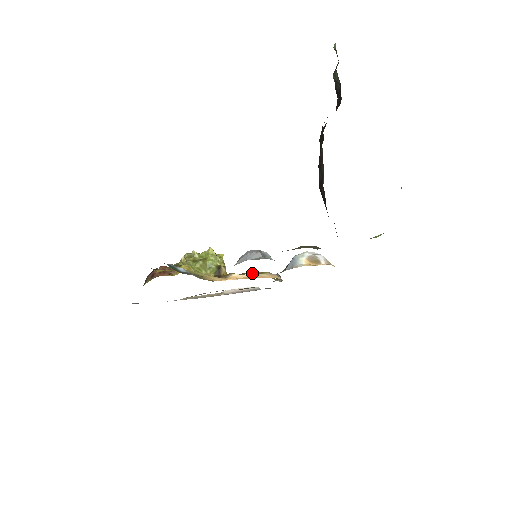
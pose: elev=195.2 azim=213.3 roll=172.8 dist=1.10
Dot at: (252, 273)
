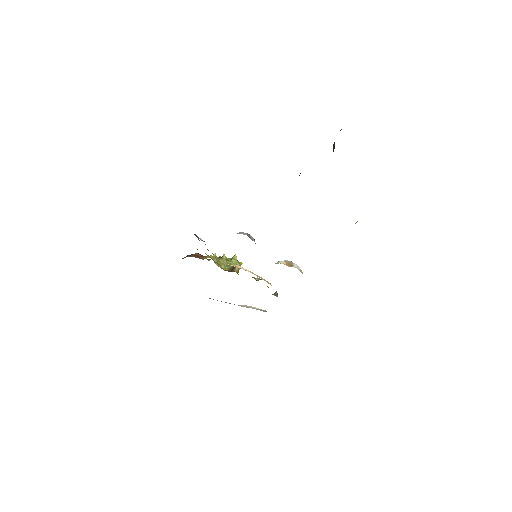
Dot at: occluded
